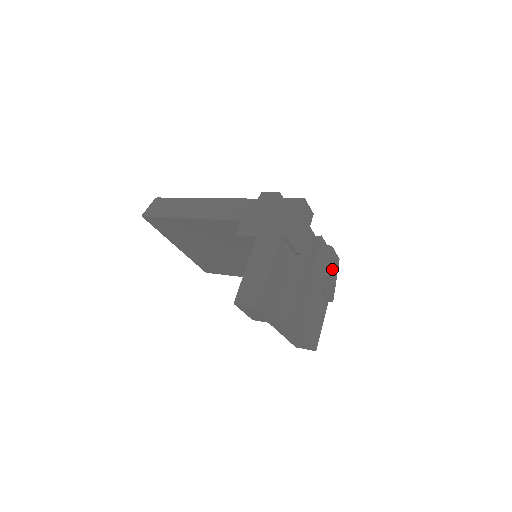
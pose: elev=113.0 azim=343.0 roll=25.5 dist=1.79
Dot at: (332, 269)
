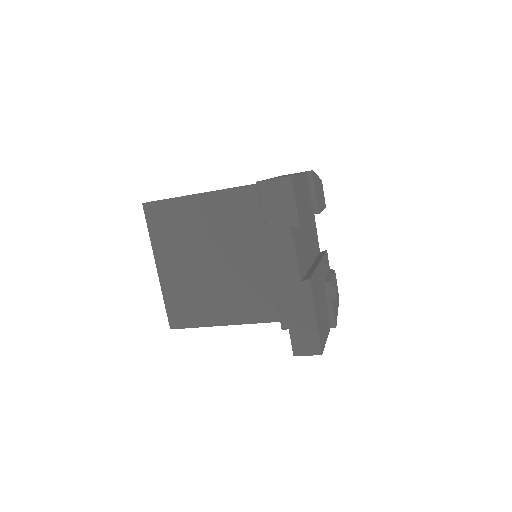
Dot at: occluded
